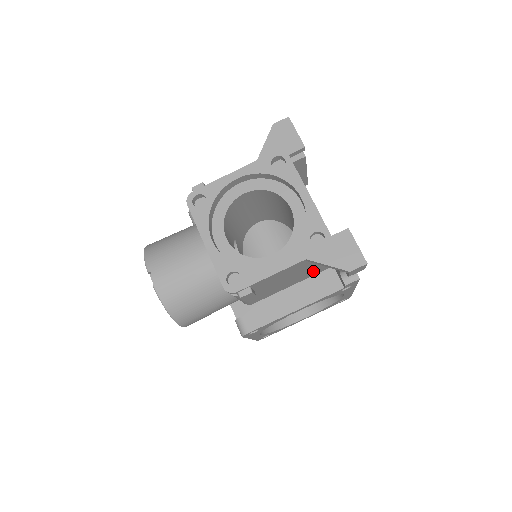
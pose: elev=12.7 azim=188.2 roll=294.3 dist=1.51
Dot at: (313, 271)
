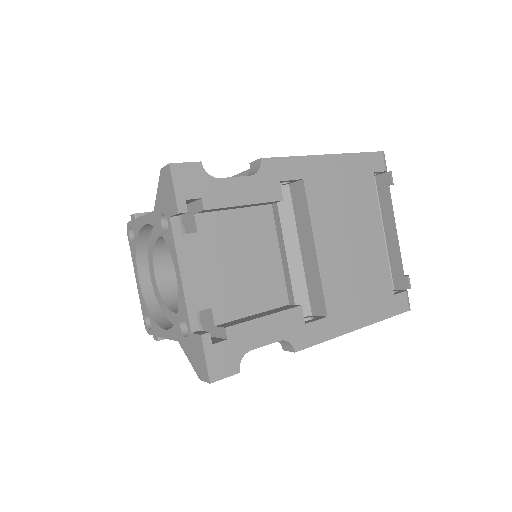
Dot at: occluded
